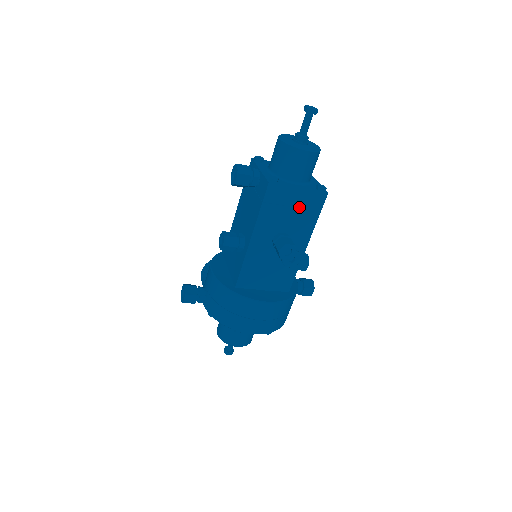
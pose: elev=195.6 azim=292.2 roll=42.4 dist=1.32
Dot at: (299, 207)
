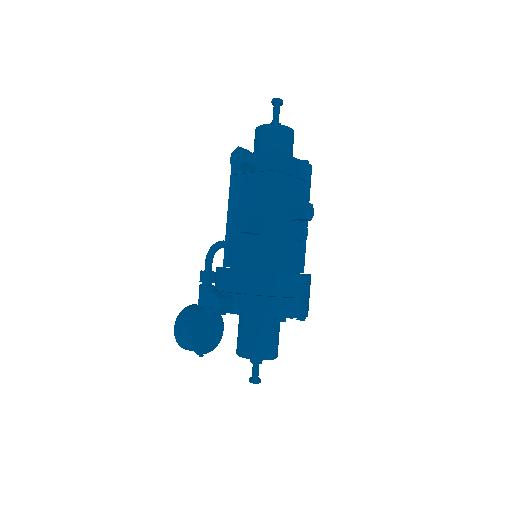
Dot at: (298, 177)
